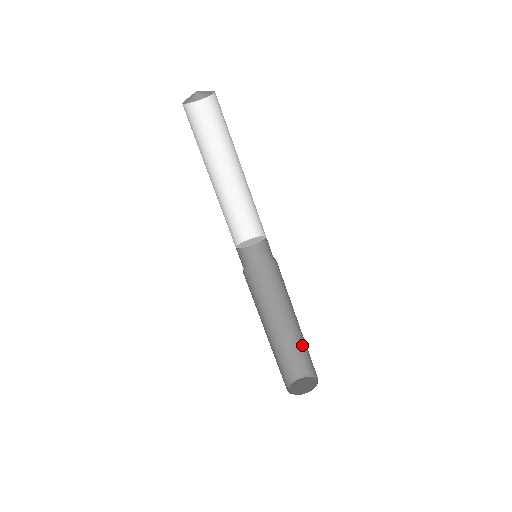
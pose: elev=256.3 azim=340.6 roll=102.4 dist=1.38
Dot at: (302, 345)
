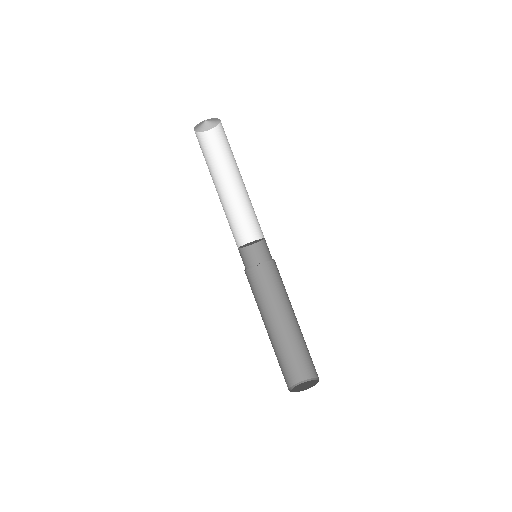
Dot at: (306, 346)
